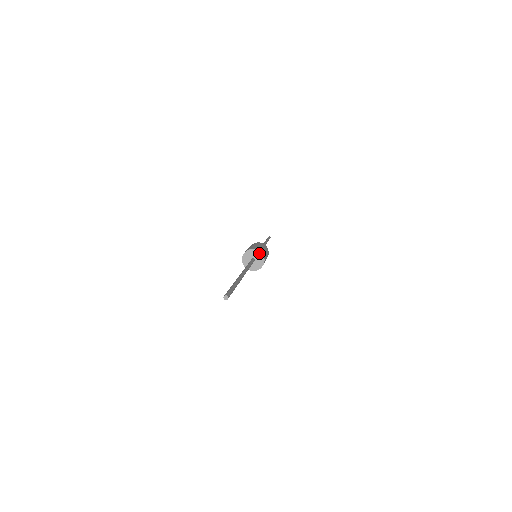
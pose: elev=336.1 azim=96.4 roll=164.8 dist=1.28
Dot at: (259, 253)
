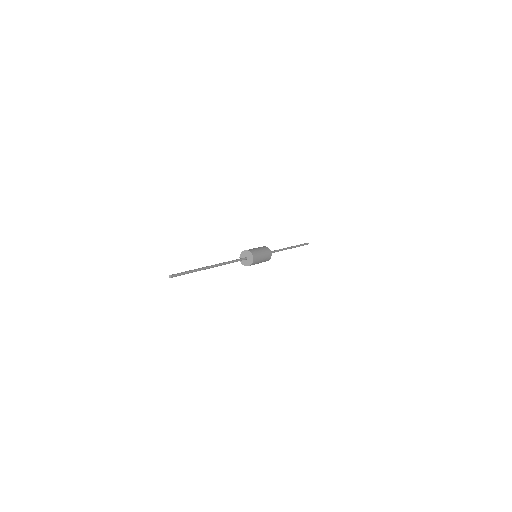
Dot at: (250, 253)
